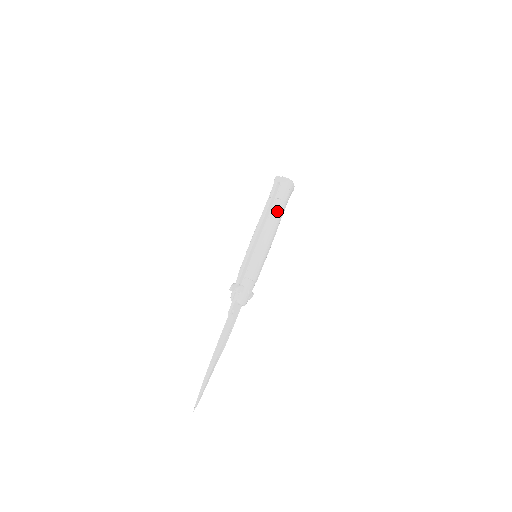
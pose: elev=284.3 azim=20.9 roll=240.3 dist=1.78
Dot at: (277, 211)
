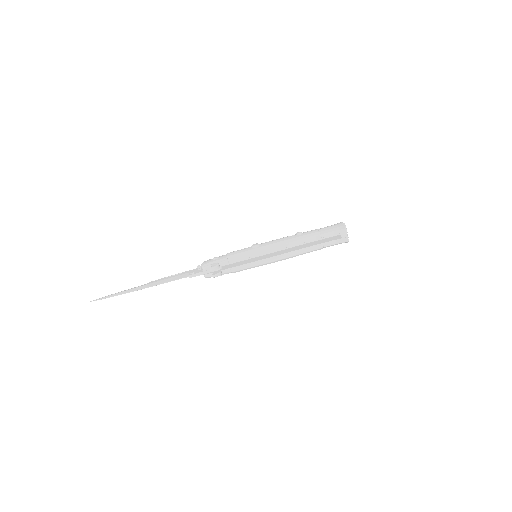
Dot at: occluded
